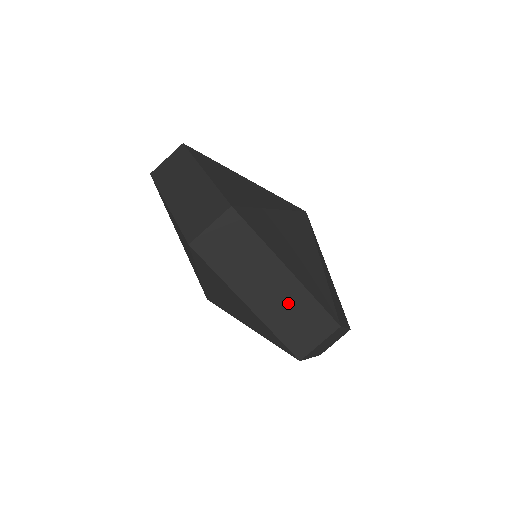
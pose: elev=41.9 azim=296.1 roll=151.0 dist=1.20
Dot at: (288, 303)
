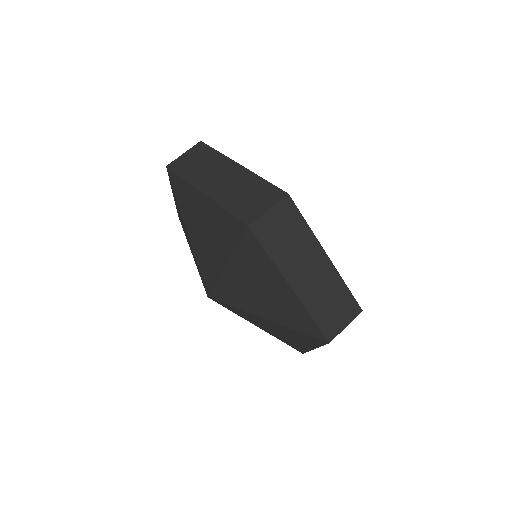
Dot at: (239, 186)
